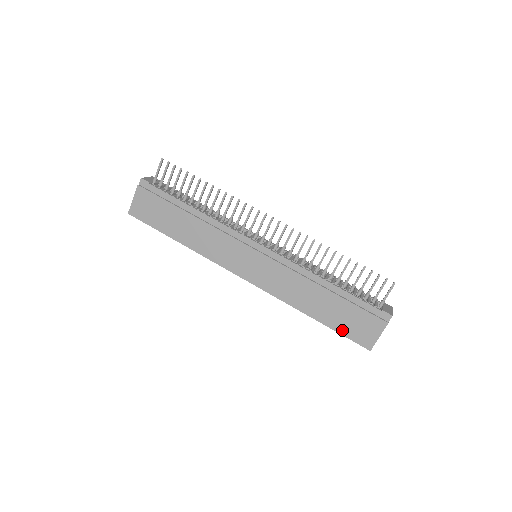
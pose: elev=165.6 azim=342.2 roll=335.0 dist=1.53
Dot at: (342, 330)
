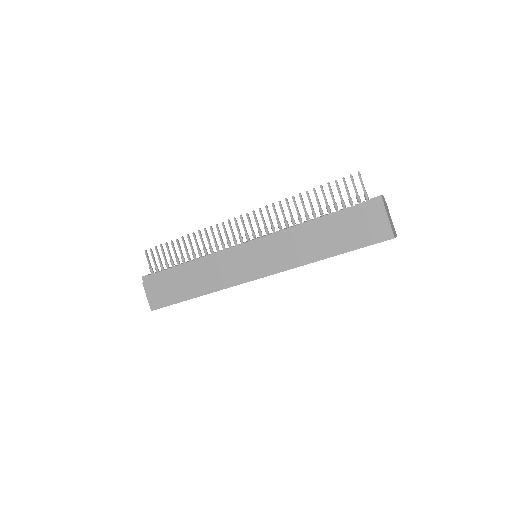
Dot at: (359, 244)
